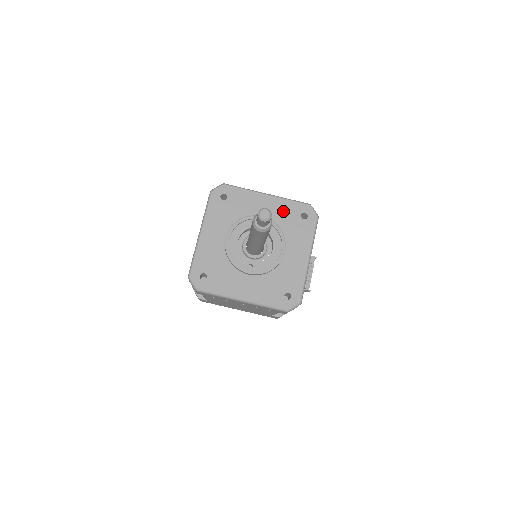
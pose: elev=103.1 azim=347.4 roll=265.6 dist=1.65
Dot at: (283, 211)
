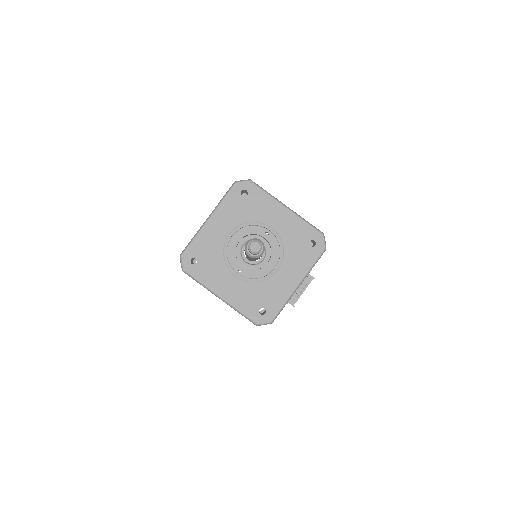
Dot at: (294, 230)
